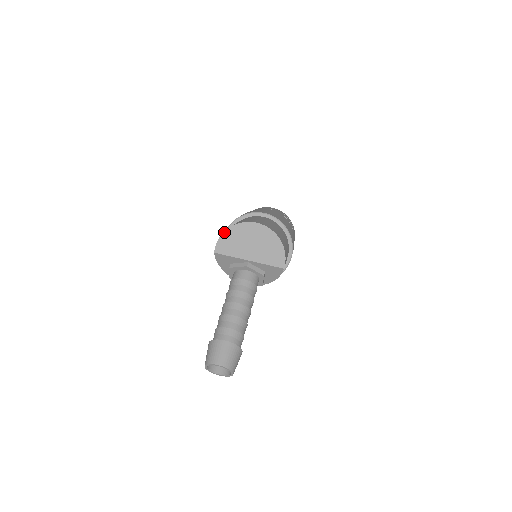
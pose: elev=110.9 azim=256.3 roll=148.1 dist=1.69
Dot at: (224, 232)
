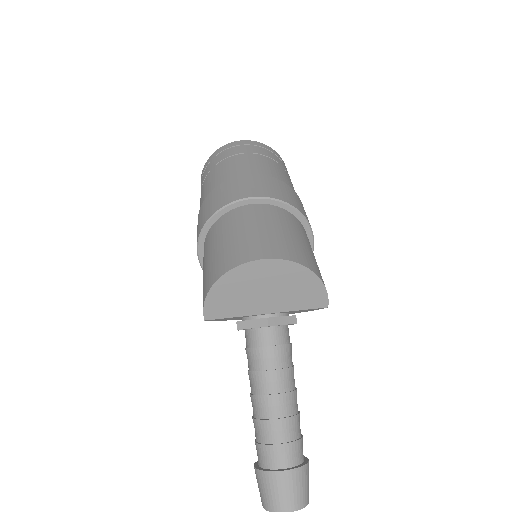
Dot at: (210, 289)
